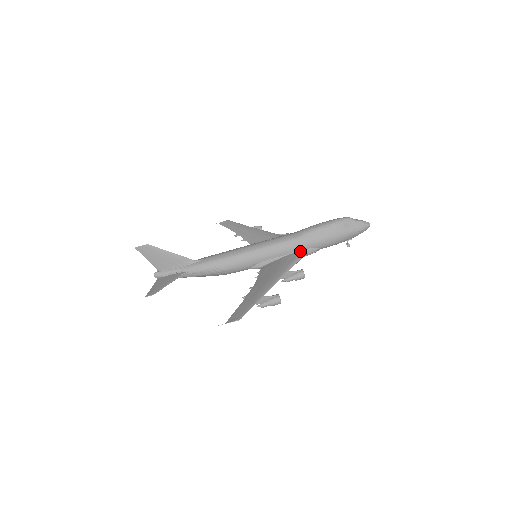
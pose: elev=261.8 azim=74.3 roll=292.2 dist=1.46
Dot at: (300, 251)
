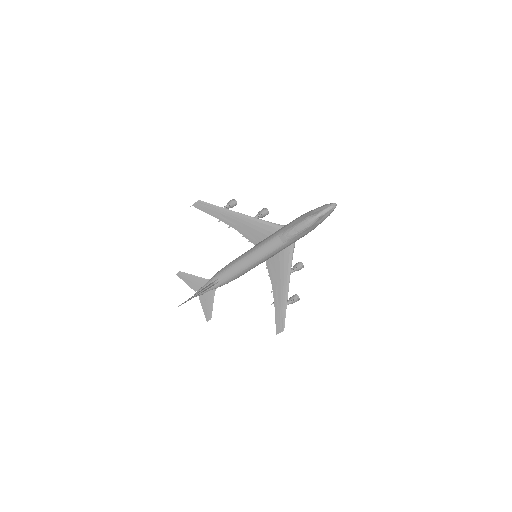
Dot at: (289, 246)
